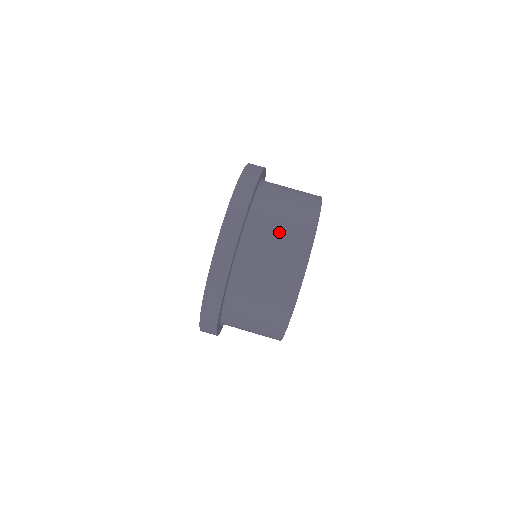
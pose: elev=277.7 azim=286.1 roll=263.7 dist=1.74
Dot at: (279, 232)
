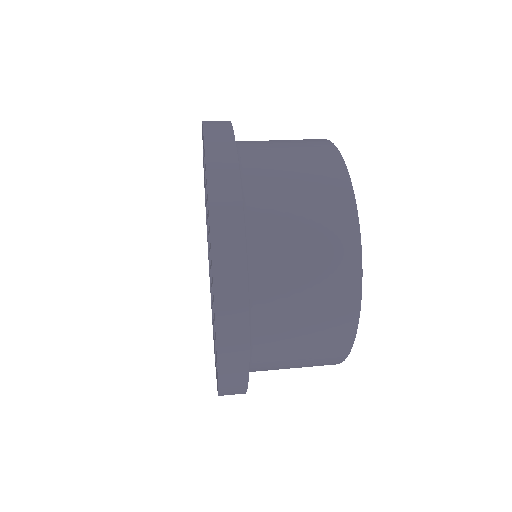
Dot at: occluded
